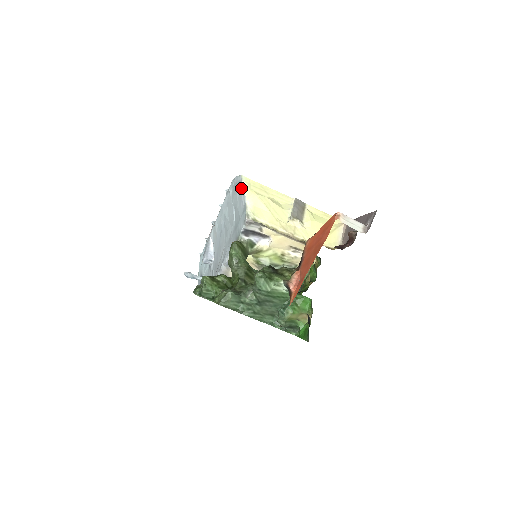
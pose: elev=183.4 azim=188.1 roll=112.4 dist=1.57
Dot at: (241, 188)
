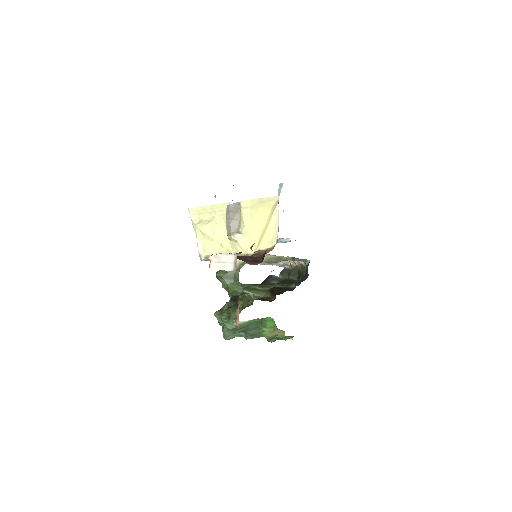
Dot at: occluded
